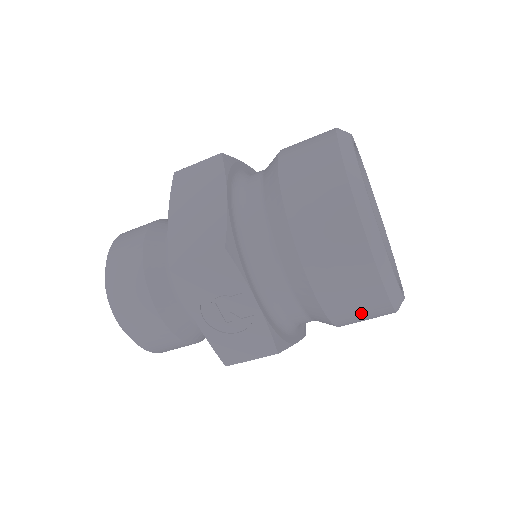
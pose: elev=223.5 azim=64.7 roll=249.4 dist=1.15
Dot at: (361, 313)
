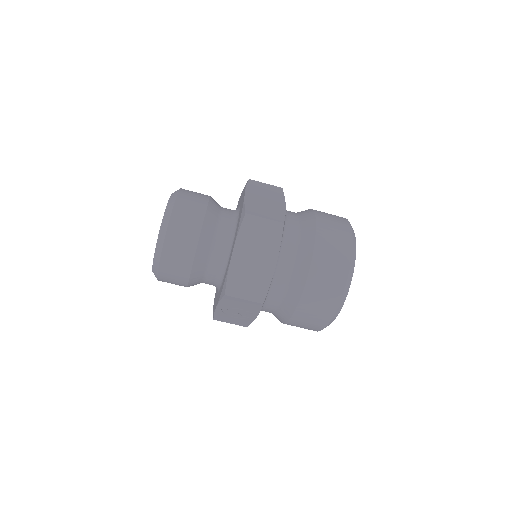
Dot at: occluded
